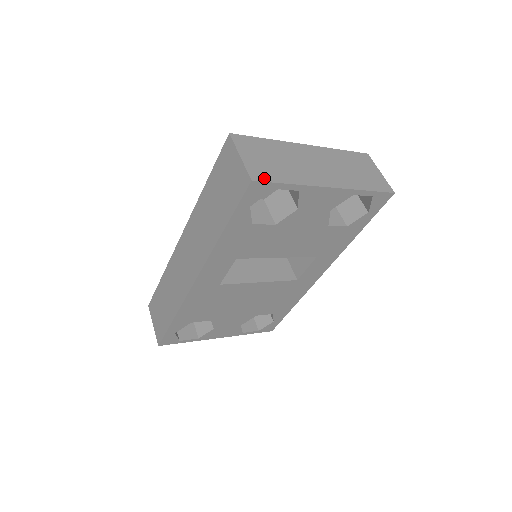
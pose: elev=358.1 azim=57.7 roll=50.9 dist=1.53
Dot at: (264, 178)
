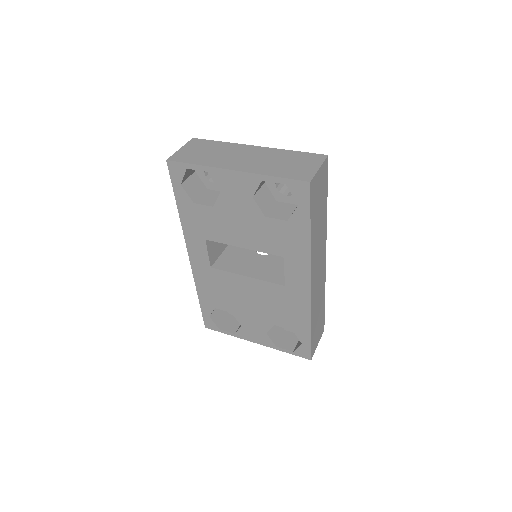
Dot at: (179, 160)
